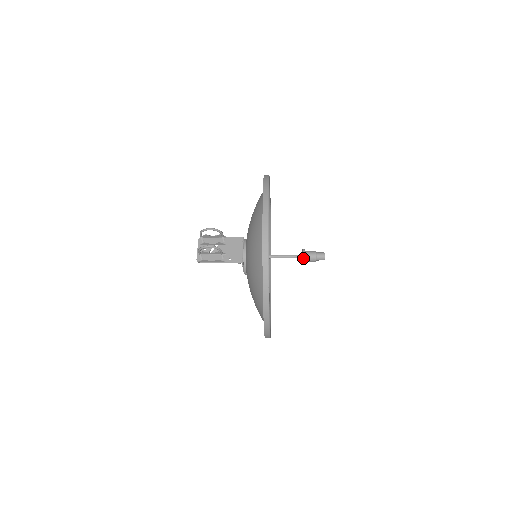
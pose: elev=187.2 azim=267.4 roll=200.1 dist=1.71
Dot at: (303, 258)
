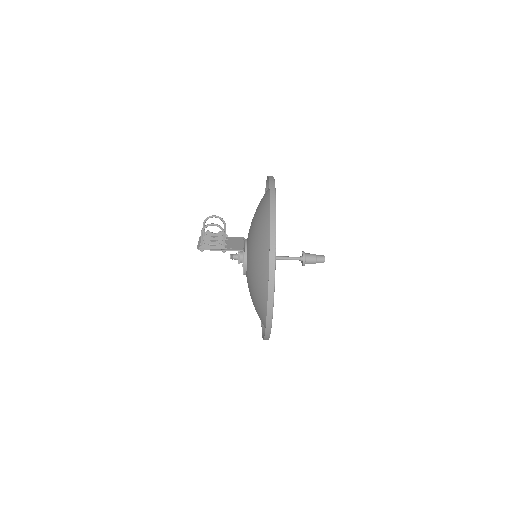
Dot at: (303, 256)
